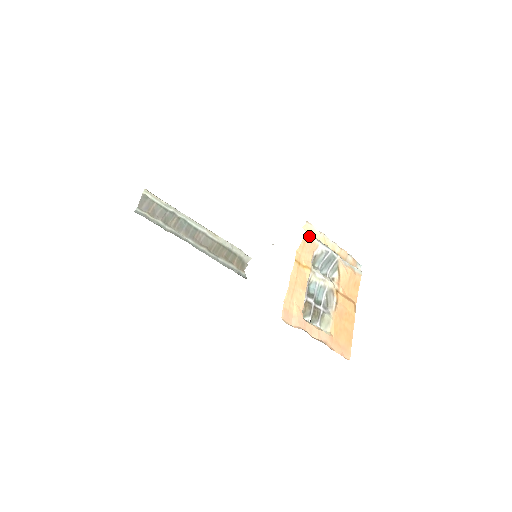
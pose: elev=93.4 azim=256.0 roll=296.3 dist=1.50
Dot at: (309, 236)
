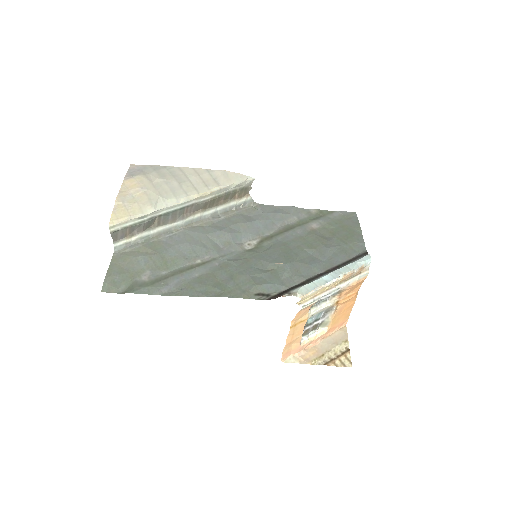
Dot at: (304, 308)
